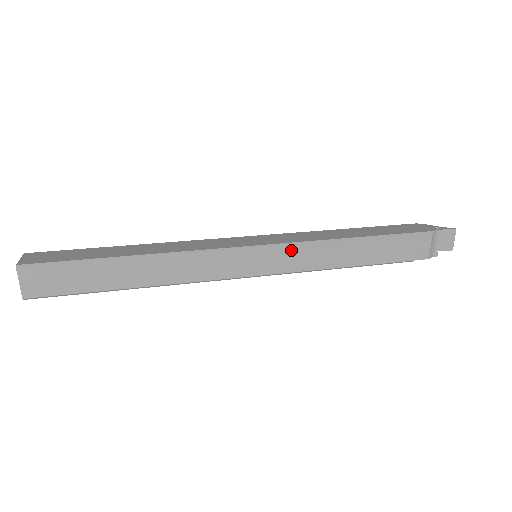
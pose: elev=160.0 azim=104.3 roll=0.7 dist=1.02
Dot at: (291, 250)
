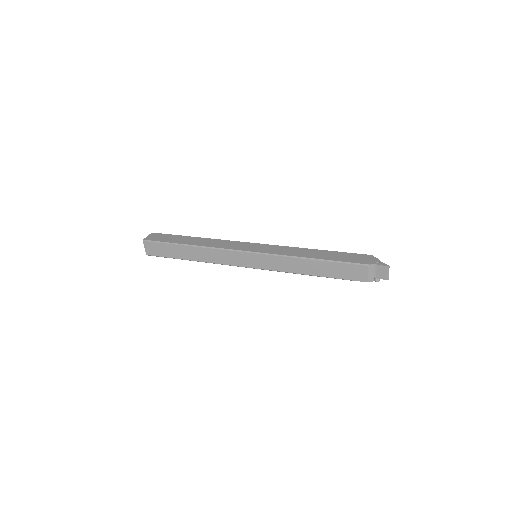
Dot at: (270, 258)
